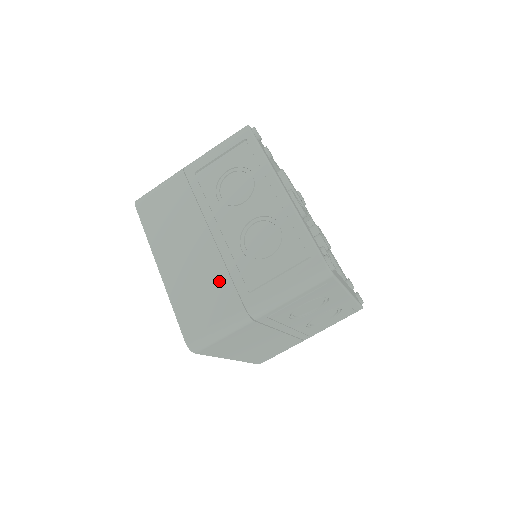
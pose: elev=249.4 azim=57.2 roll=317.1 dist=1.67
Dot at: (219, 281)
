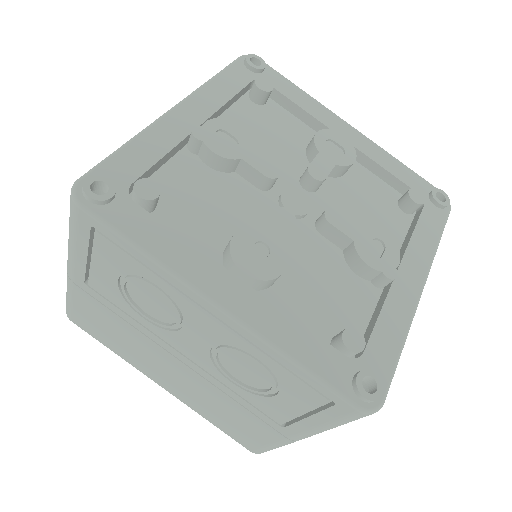
Dot at: (235, 409)
